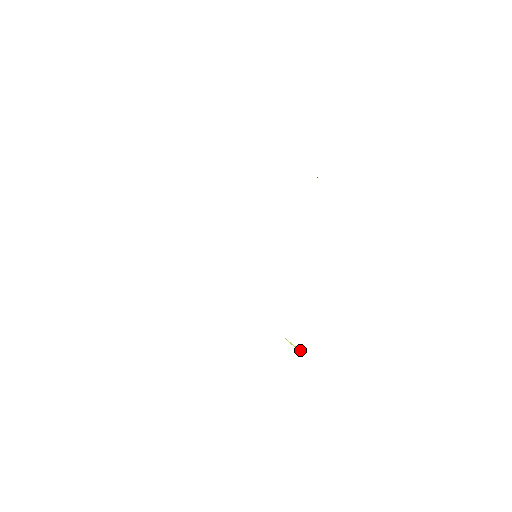
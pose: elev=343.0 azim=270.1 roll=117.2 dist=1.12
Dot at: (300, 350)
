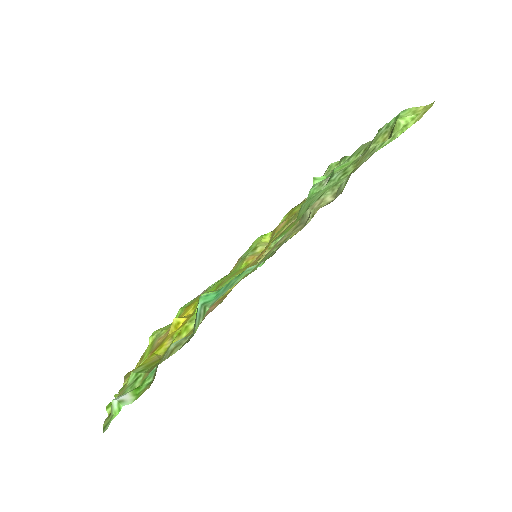
Dot at: (264, 235)
